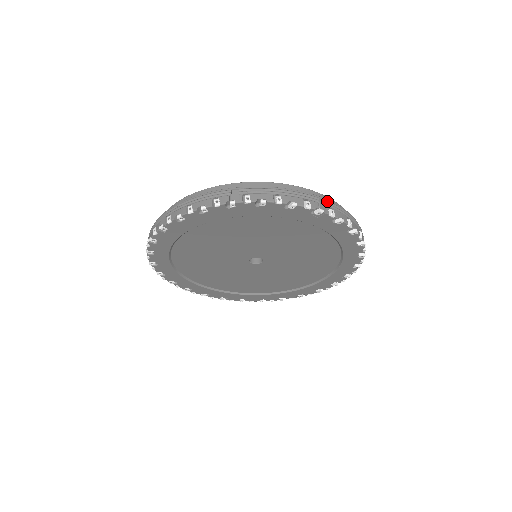
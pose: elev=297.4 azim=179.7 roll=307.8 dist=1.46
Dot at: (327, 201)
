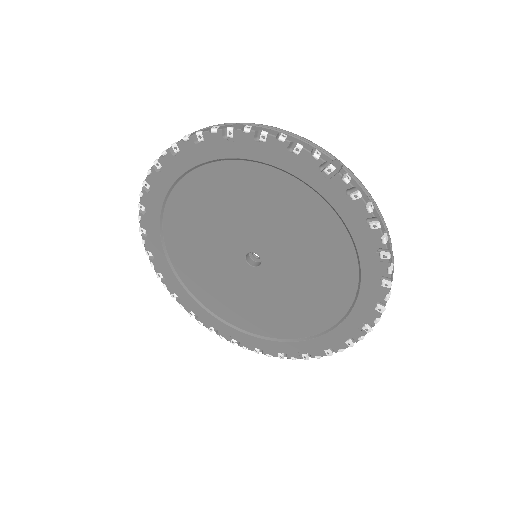
Dot at: (346, 167)
